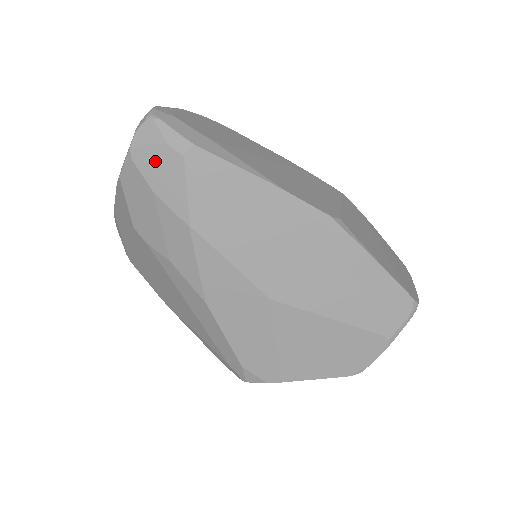
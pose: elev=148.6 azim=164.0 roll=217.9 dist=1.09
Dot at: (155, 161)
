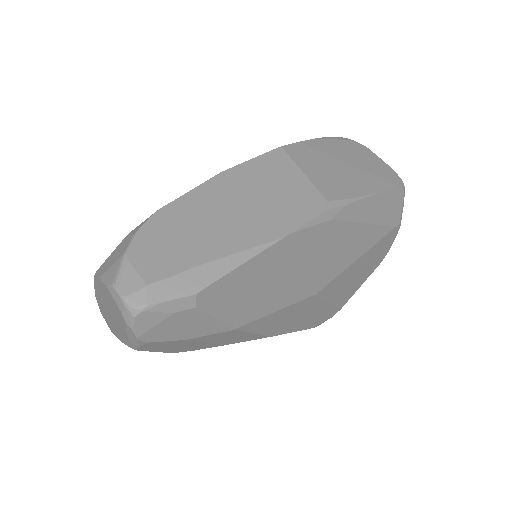
Dot at: (170, 328)
